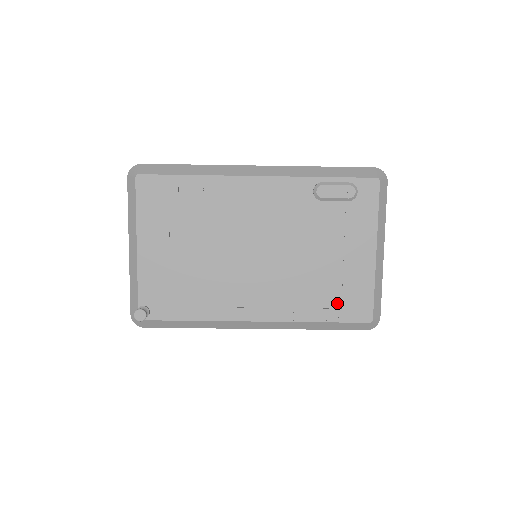
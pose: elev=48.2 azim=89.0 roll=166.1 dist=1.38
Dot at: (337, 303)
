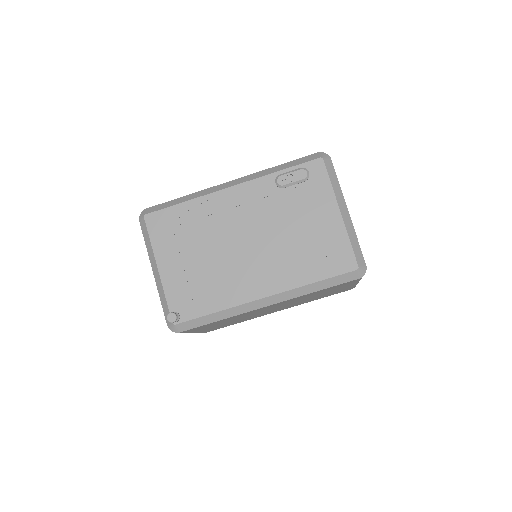
Dot at: (324, 262)
